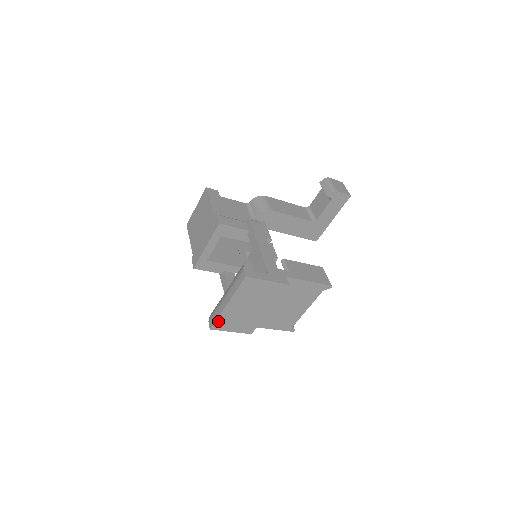
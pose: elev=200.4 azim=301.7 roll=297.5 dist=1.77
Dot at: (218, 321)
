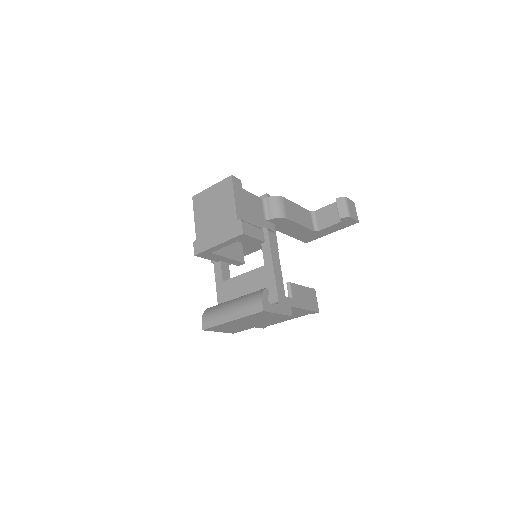
Dot at: (214, 327)
